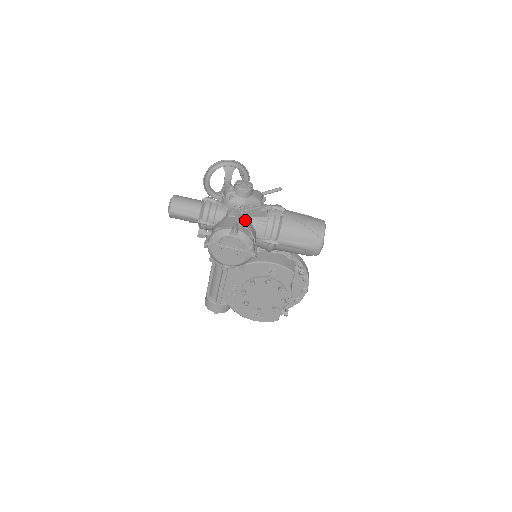
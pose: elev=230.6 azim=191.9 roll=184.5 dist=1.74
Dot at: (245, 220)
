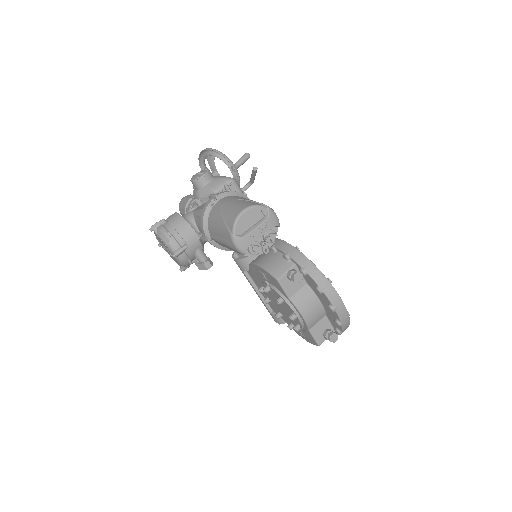
Dot at: (178, 215)
